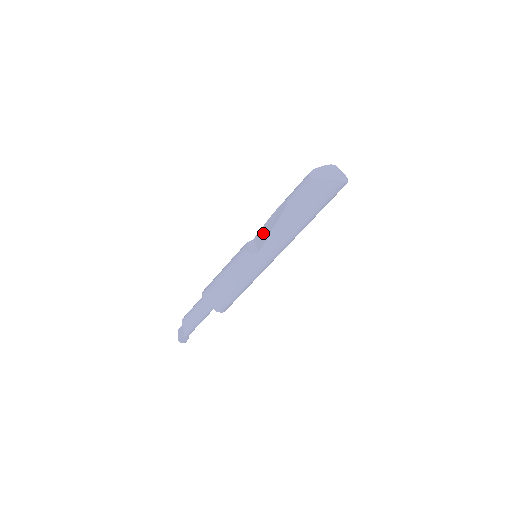
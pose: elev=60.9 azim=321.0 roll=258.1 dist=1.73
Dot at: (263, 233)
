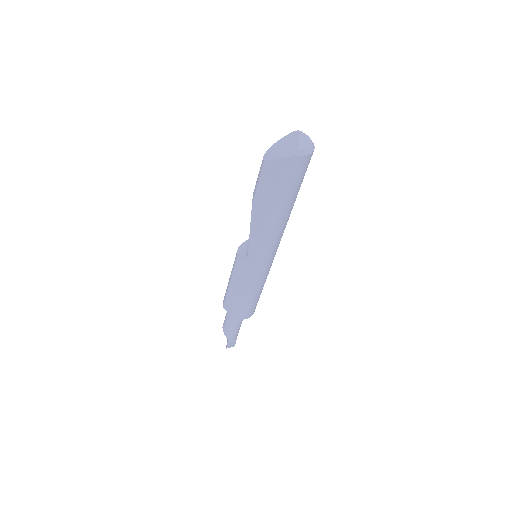
Dot at: occluded
